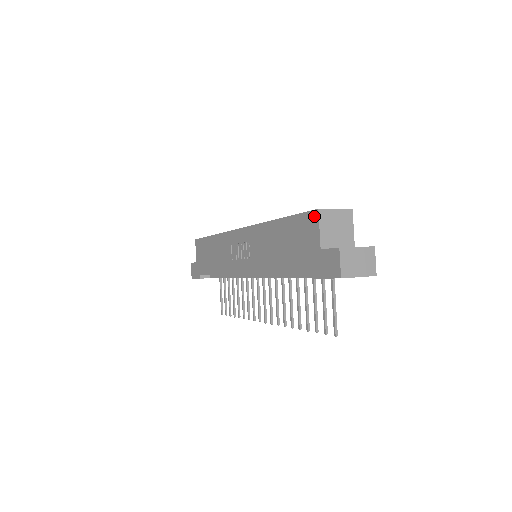
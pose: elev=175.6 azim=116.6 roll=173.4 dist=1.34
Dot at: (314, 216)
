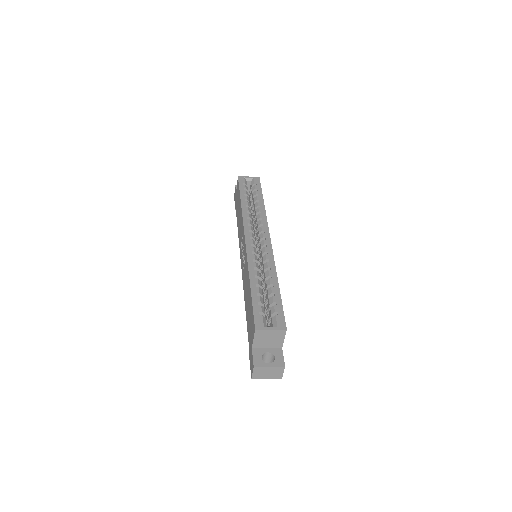
Dot at: (254, 328)
